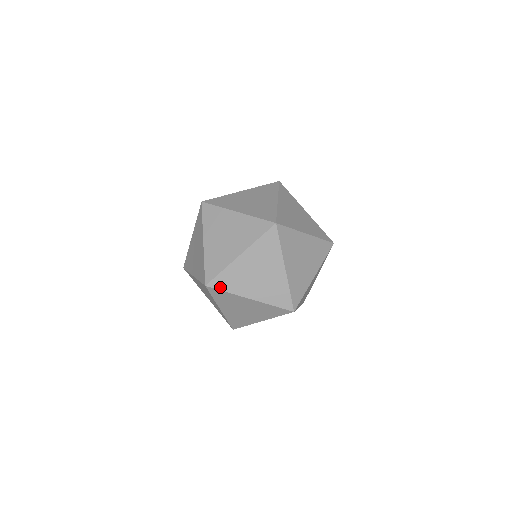
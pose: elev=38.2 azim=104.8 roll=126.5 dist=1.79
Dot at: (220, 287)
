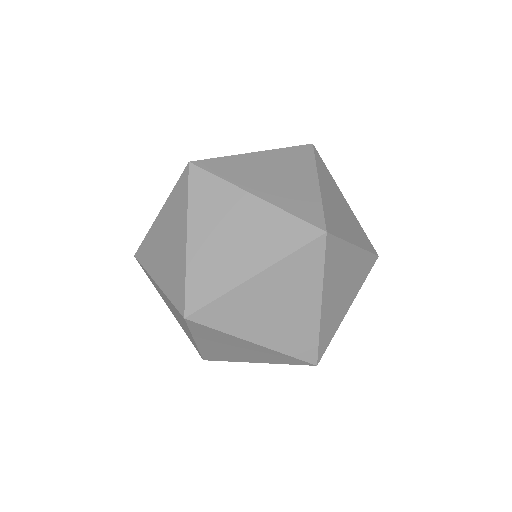
Dot at: (209, 322)
